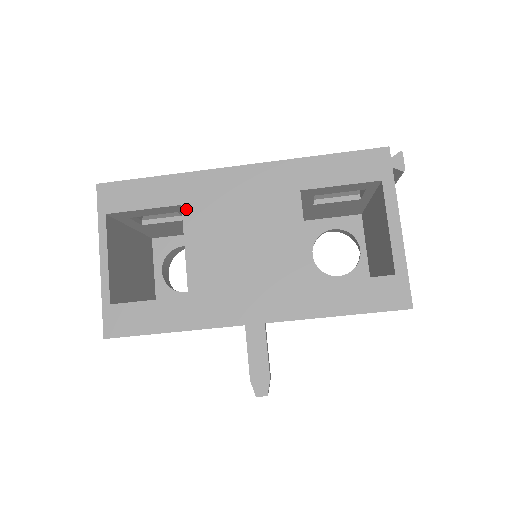
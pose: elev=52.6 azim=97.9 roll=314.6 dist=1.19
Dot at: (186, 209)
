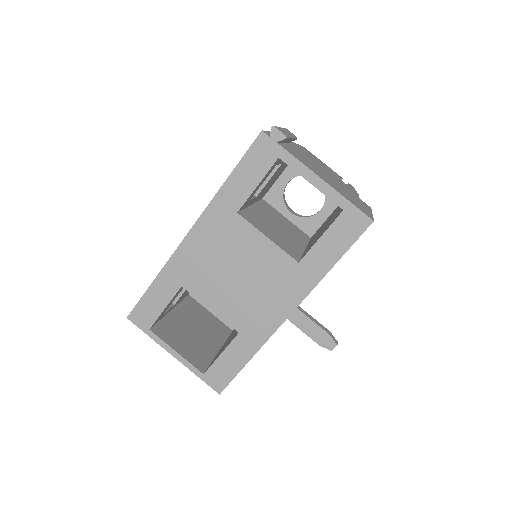
Dot at: (187, 286)
